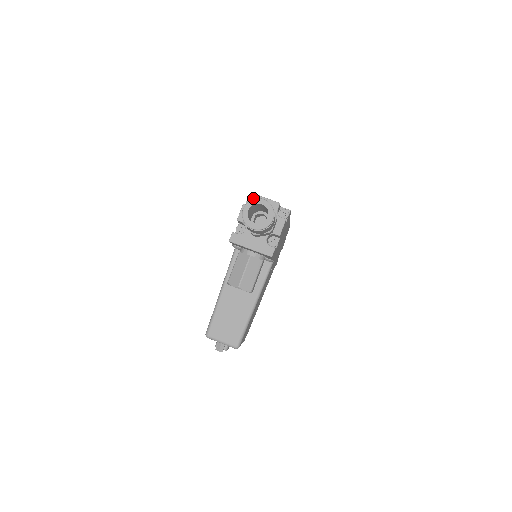
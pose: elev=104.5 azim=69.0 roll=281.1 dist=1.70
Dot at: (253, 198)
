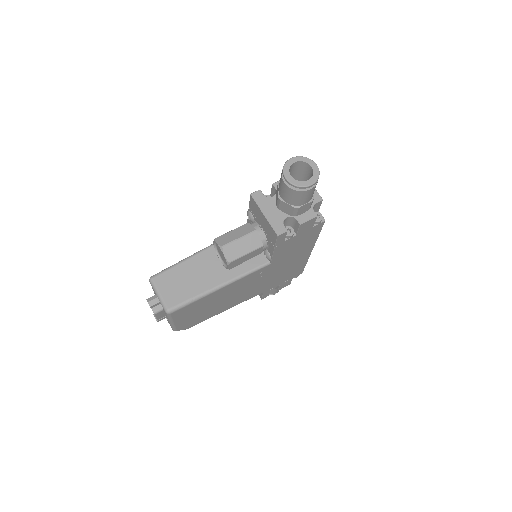
Dot at: occluded
